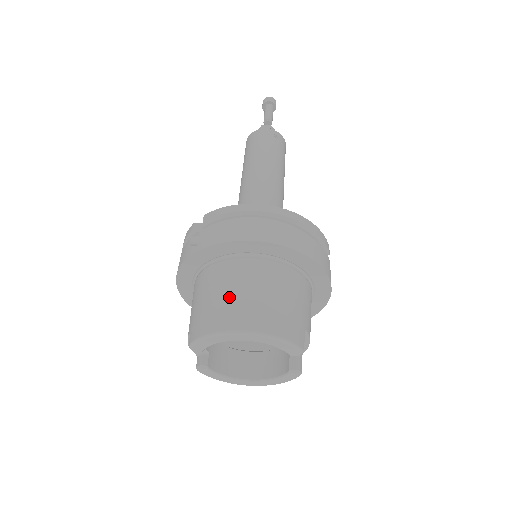
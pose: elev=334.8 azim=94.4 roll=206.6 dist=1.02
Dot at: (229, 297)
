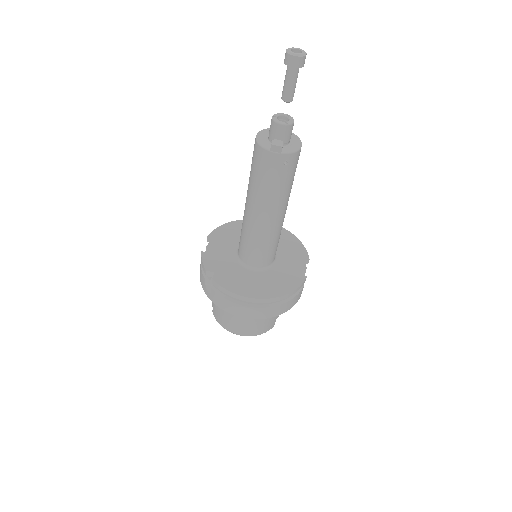
Dot at: (231, 321)
